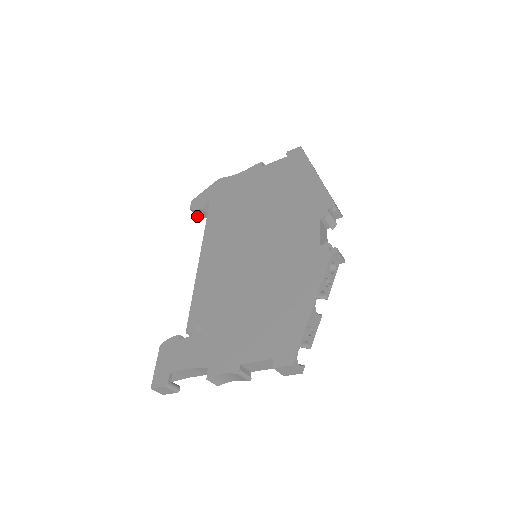
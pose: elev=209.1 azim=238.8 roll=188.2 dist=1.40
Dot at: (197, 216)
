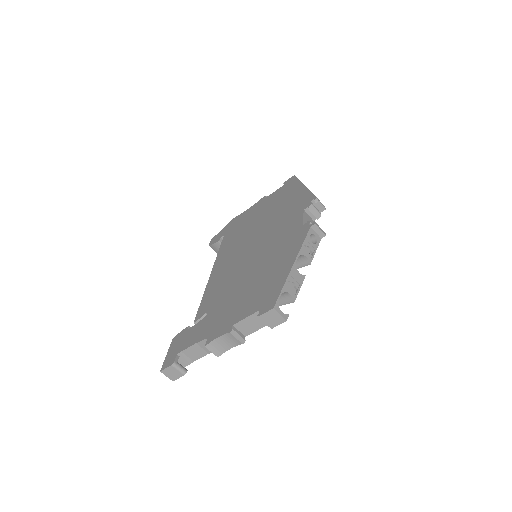
Dot at: (216, 252)
